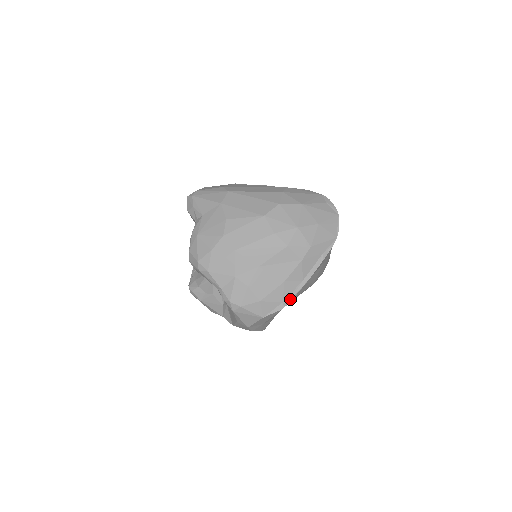
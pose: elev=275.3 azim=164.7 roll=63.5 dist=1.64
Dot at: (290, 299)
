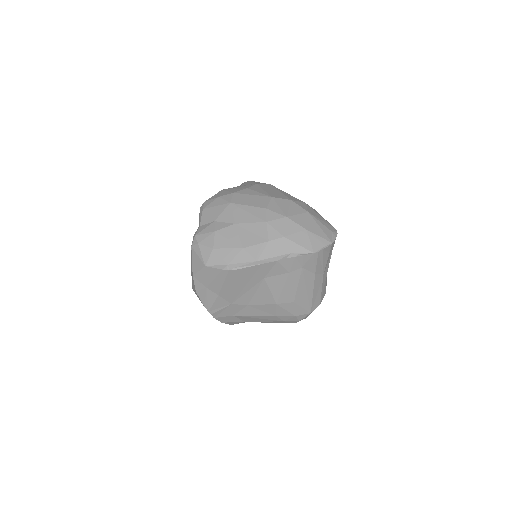
Dot at: (236, 267)
